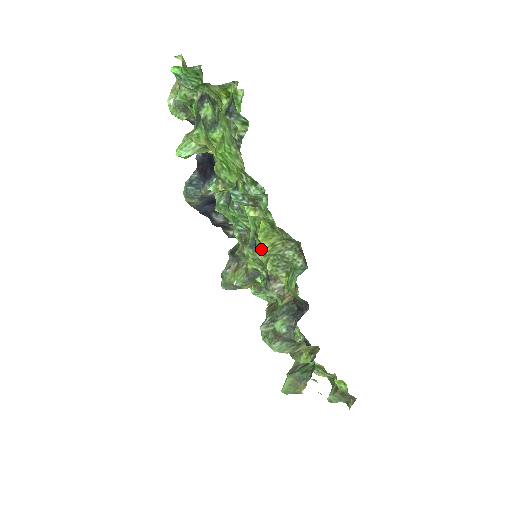
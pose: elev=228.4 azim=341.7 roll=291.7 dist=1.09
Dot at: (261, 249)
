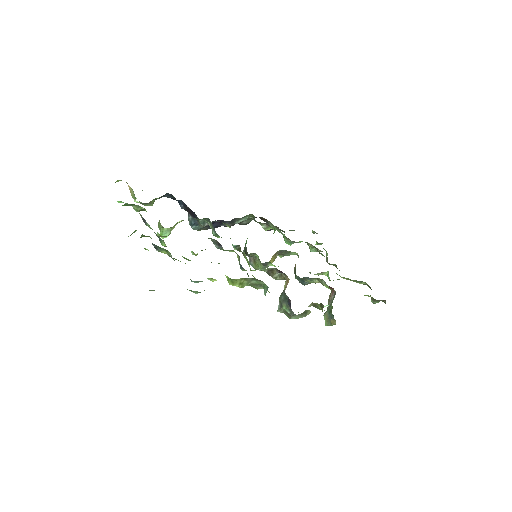
Dot at: occluded
